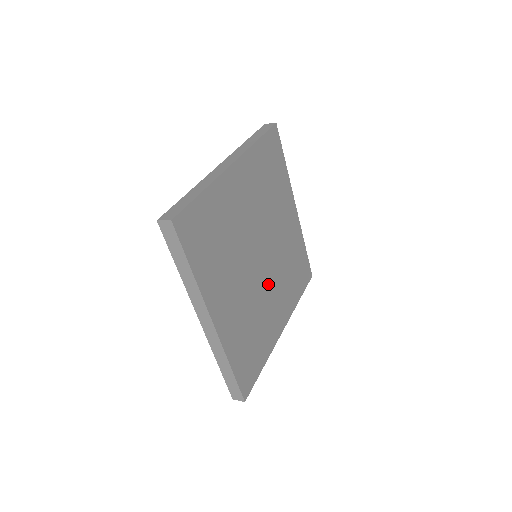
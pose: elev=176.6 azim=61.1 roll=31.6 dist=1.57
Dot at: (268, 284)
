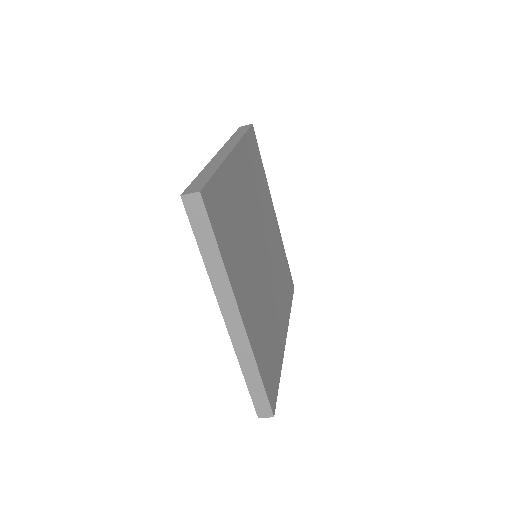
Dot at: (270, 287)
